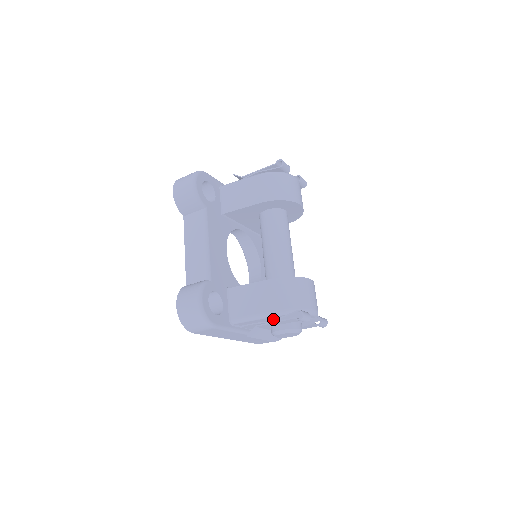
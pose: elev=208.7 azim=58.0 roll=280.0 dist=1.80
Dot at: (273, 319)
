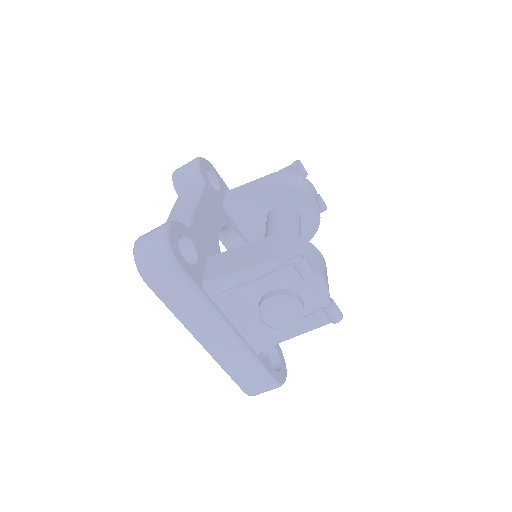
Dot at: occluded
